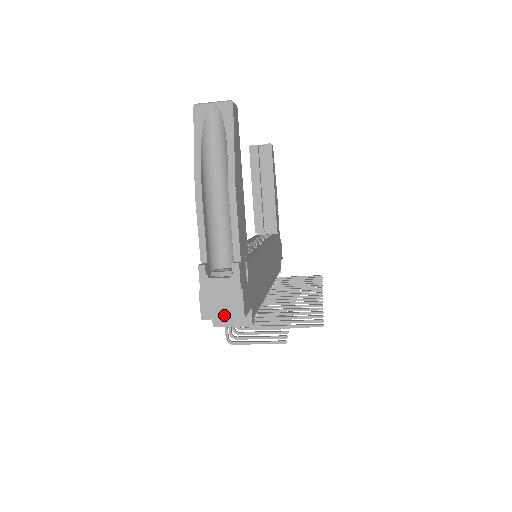
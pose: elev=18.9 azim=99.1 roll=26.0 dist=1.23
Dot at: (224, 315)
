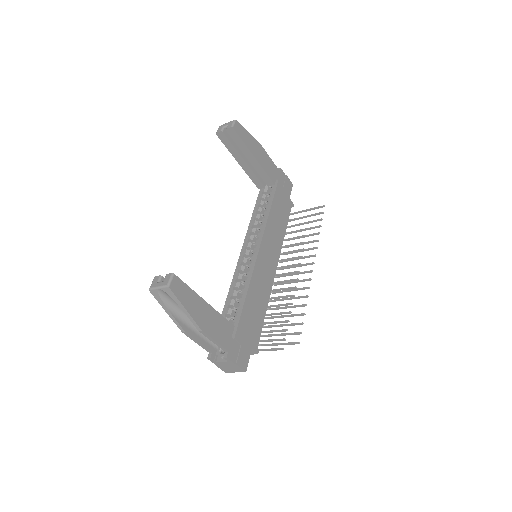
Dot at: (235, 371)
